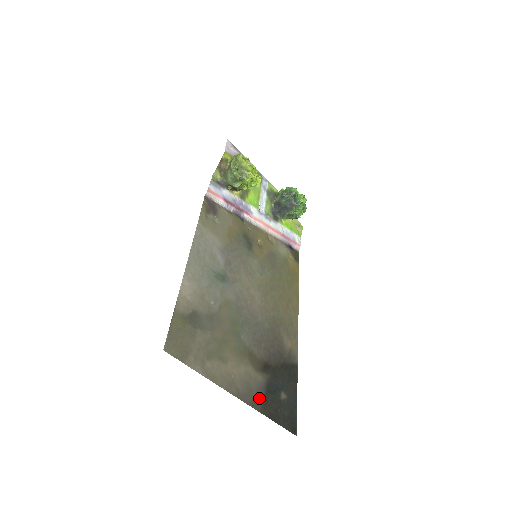
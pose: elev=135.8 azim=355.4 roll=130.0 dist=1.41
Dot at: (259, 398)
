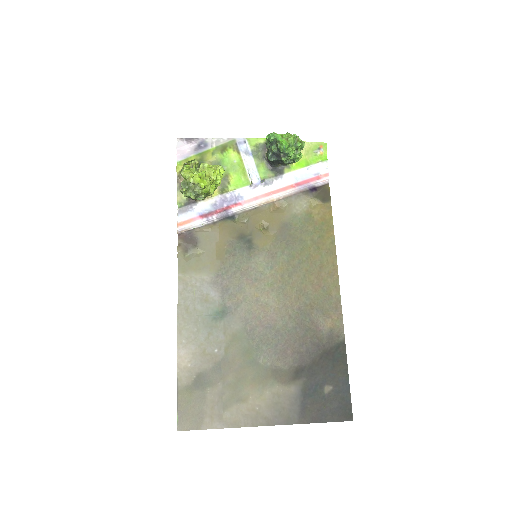
Dot at: (294, 410)
